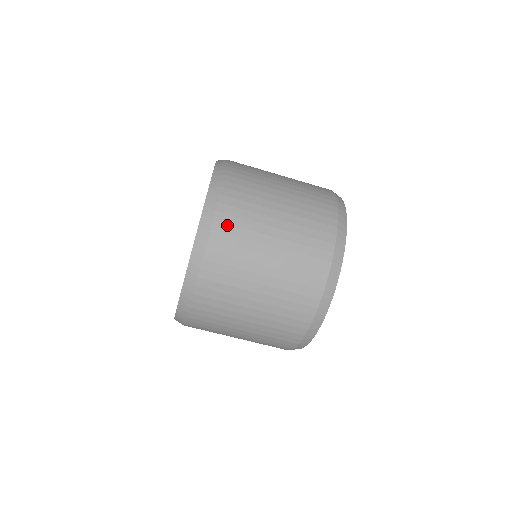
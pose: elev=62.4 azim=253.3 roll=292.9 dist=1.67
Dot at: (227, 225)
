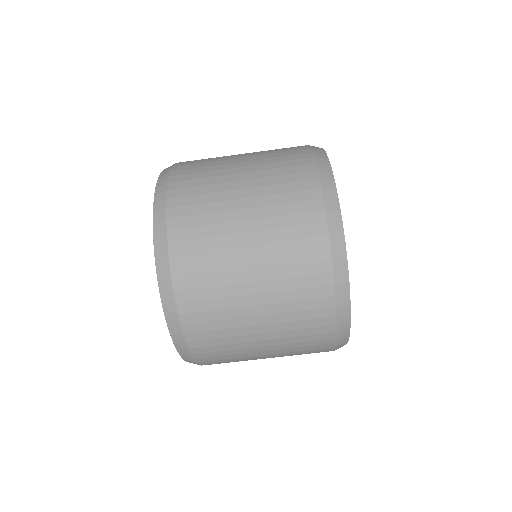
Dot at: (200, 333)
